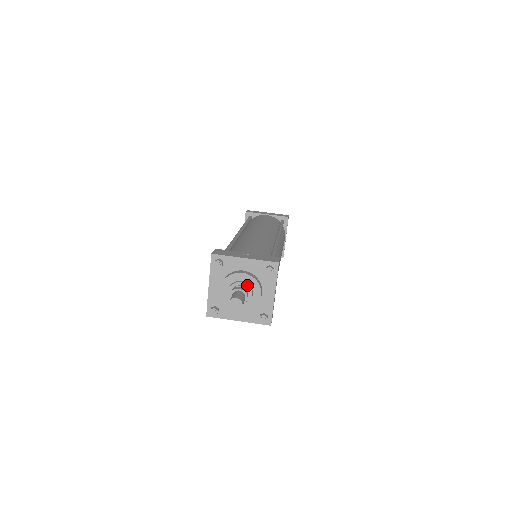
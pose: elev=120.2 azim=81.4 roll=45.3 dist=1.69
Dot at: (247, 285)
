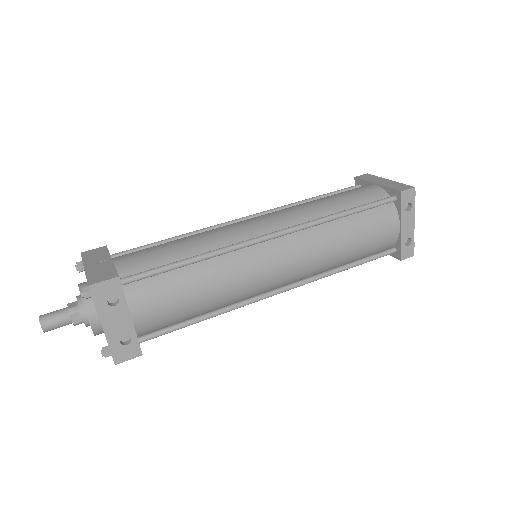
Dot at: (78, 303)
